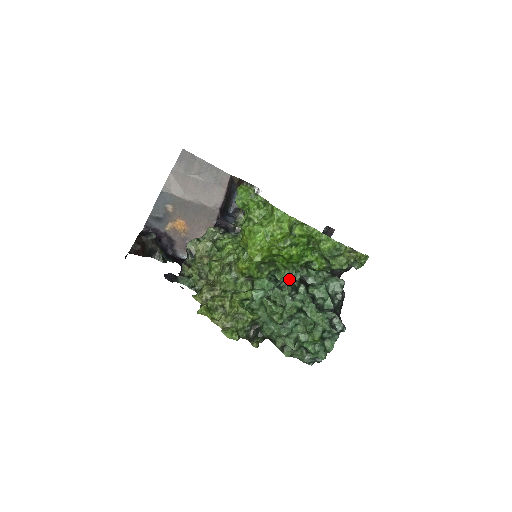
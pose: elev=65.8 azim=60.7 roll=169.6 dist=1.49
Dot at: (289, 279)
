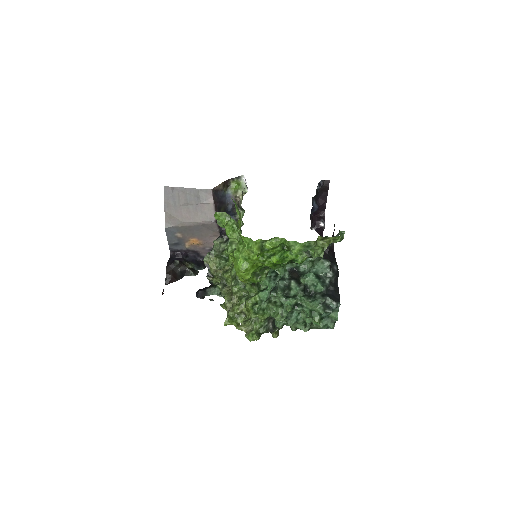
Dot at: (279, 282)
